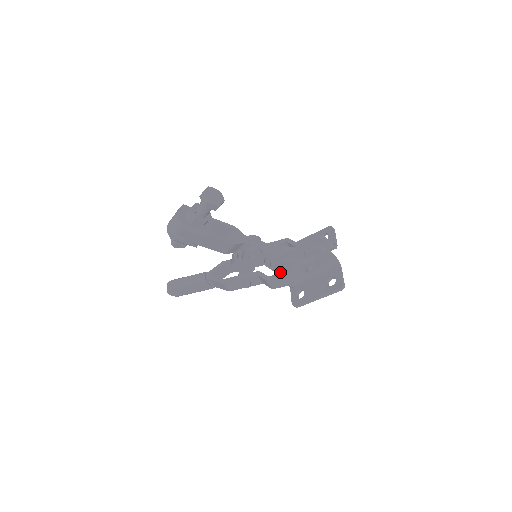
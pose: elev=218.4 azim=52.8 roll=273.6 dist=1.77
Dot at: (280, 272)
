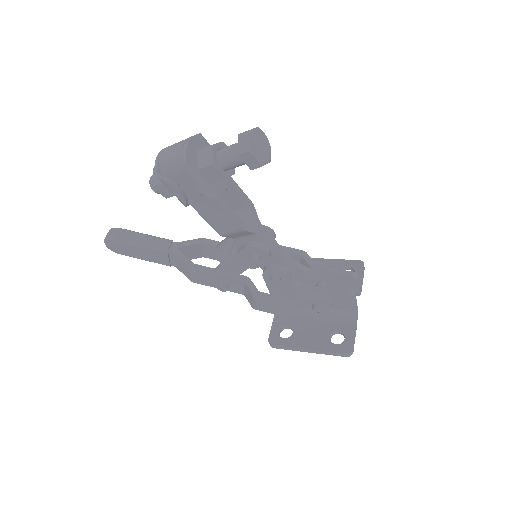
Dot at: (274, 291)
